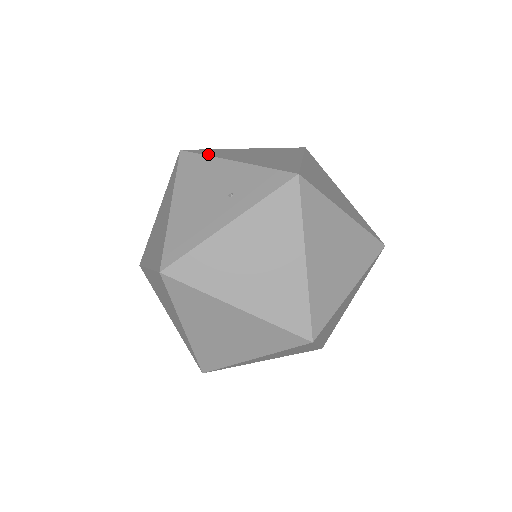
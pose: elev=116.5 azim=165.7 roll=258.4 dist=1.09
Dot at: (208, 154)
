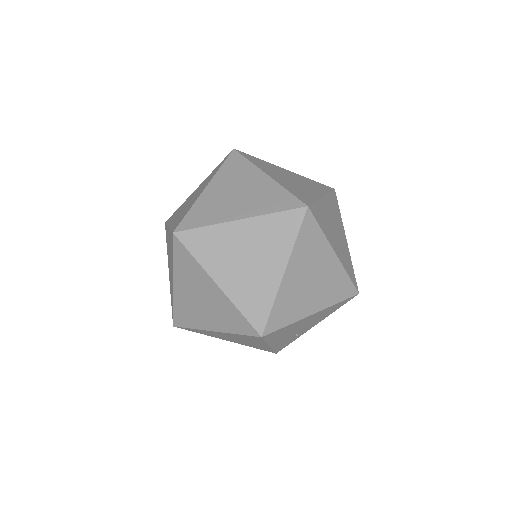
Dot at: occluded
